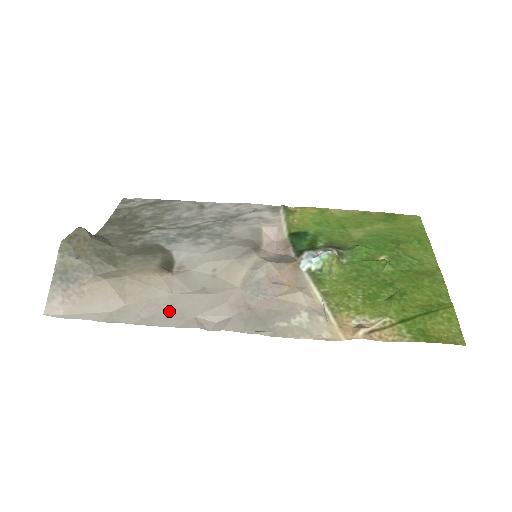
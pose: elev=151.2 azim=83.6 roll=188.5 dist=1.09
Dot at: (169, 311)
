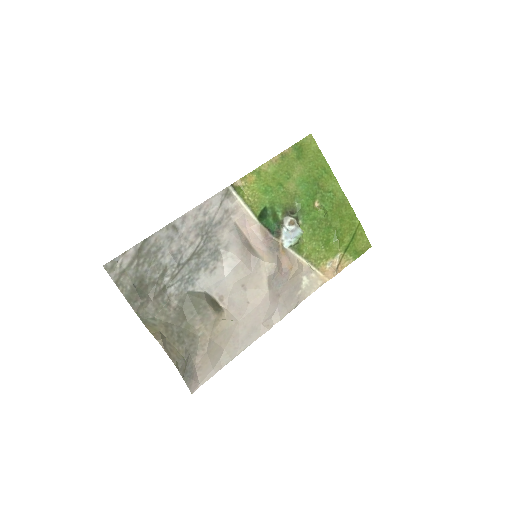
Dot at: (247, 332)
